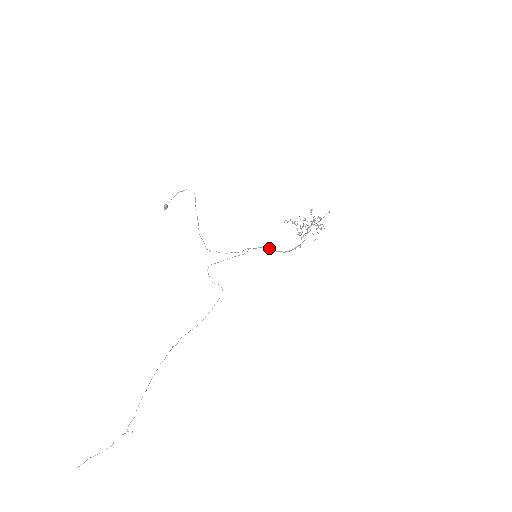
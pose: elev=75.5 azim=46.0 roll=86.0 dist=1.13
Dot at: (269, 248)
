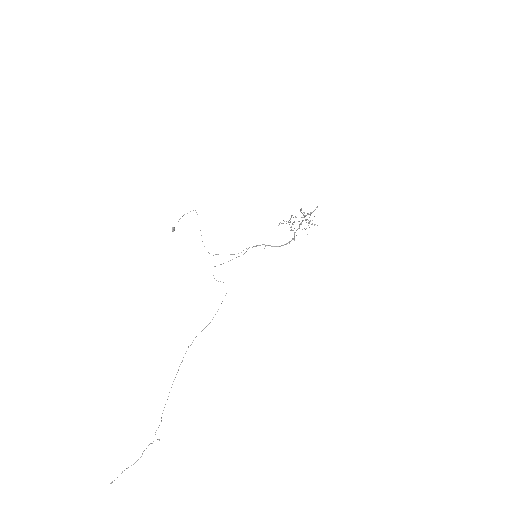
Dot at: (265, 245)
